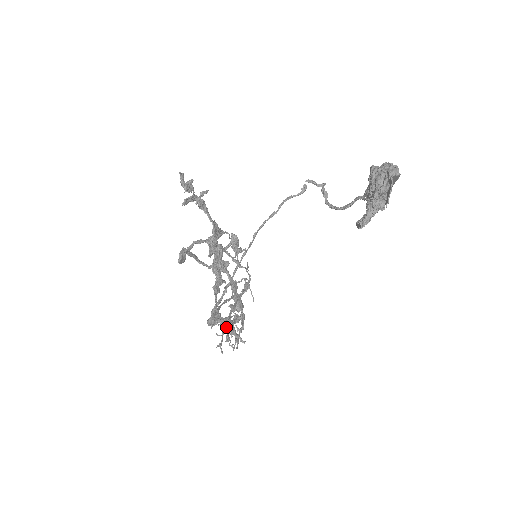
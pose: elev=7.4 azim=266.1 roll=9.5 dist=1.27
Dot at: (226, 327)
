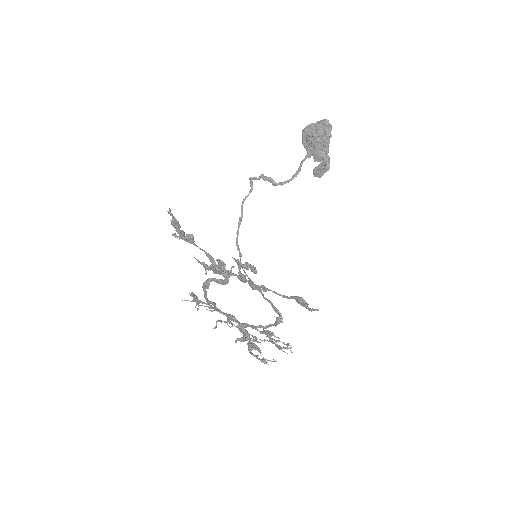
Dot at: (305, 301)
